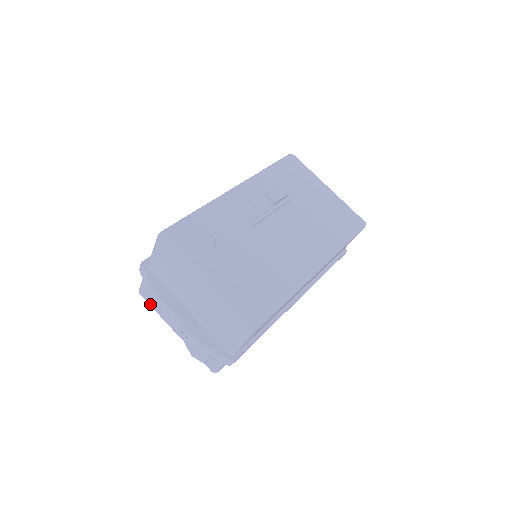
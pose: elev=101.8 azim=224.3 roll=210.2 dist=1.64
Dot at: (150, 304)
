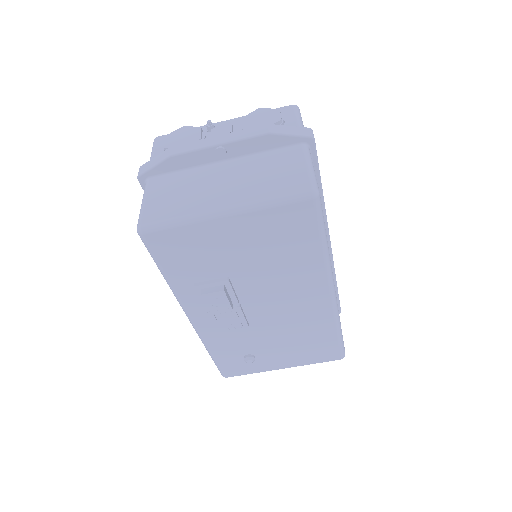
Dot at: occluded
